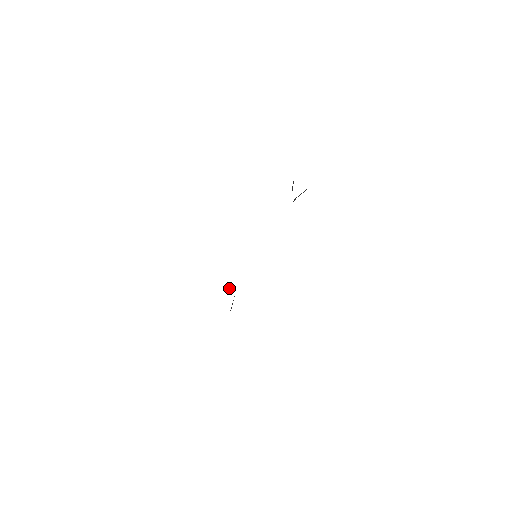
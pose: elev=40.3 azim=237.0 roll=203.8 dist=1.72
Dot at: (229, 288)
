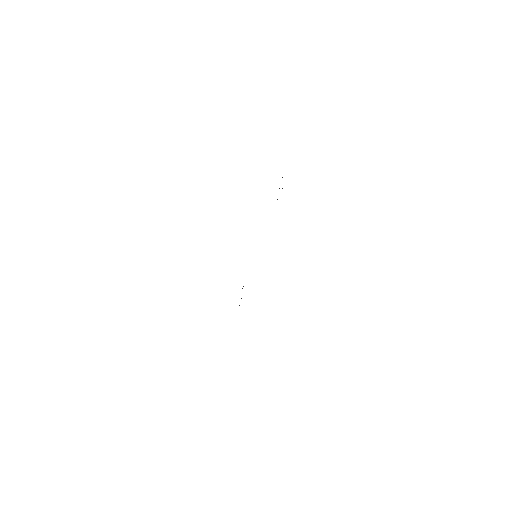
Dot at: (243, 286)
